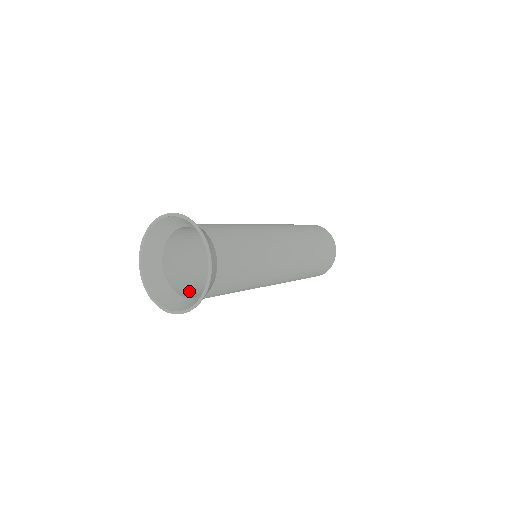
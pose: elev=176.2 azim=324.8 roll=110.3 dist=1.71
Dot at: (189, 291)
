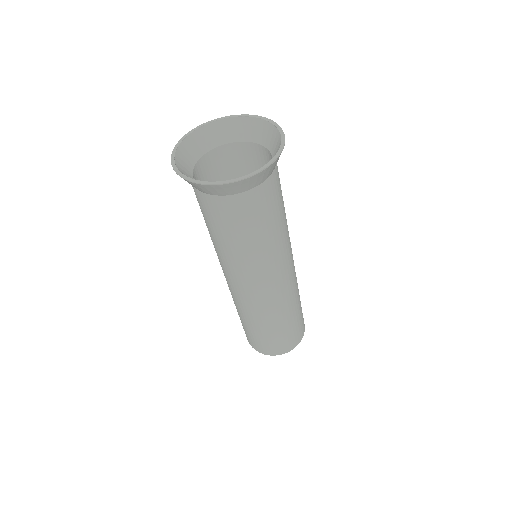
Dot at: occluded
